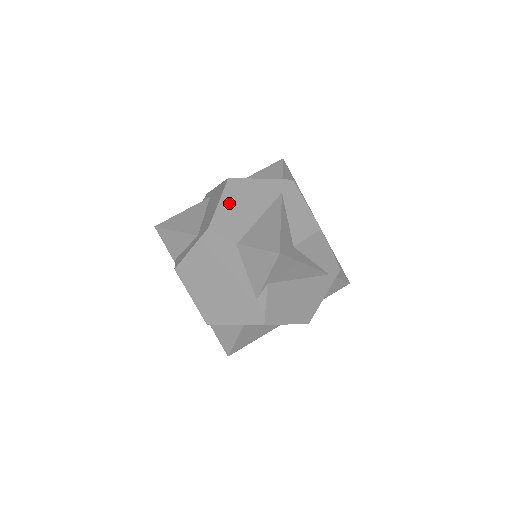
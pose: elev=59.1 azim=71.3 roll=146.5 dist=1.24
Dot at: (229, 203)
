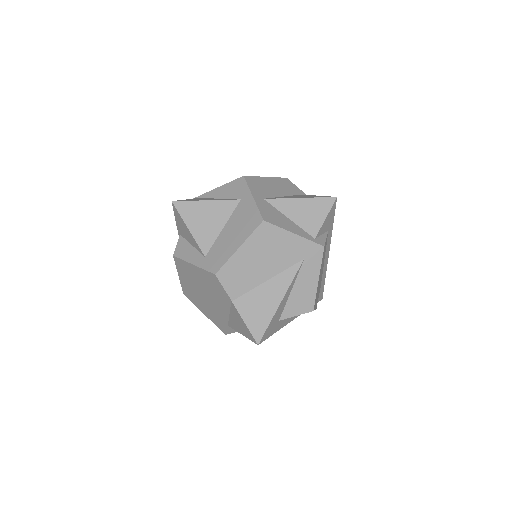
Dot at: (248, 253)
